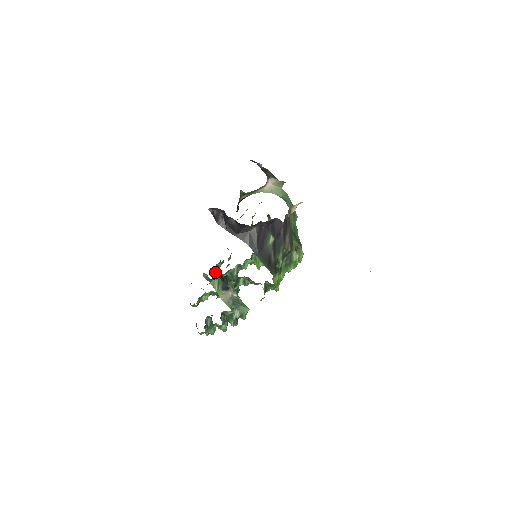
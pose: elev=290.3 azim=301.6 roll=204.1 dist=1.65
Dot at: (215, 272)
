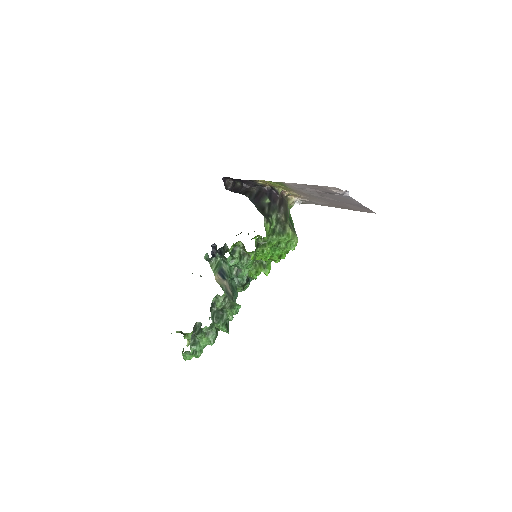
Dot at: (216, 249)
